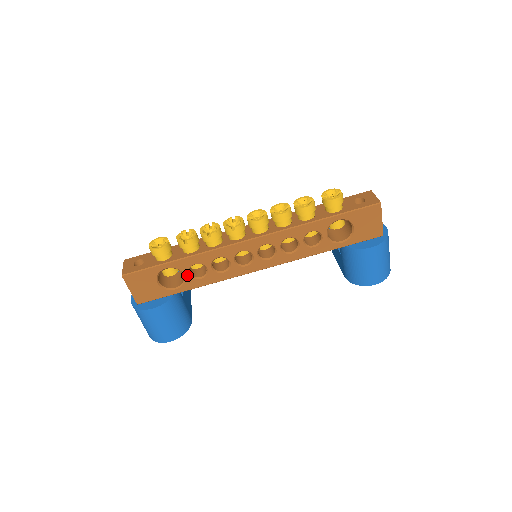
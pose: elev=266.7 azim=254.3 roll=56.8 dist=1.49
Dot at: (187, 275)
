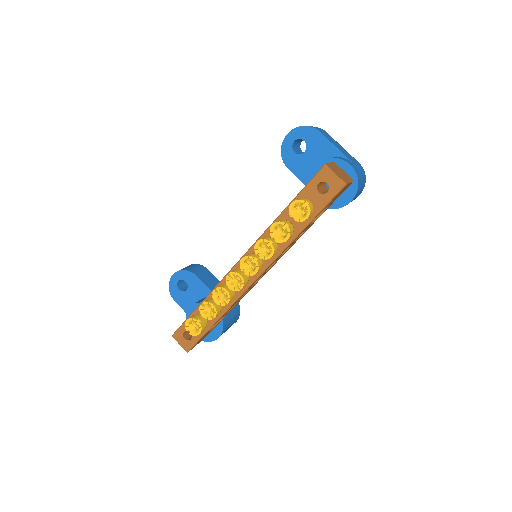
Dot at: (225, 314)
